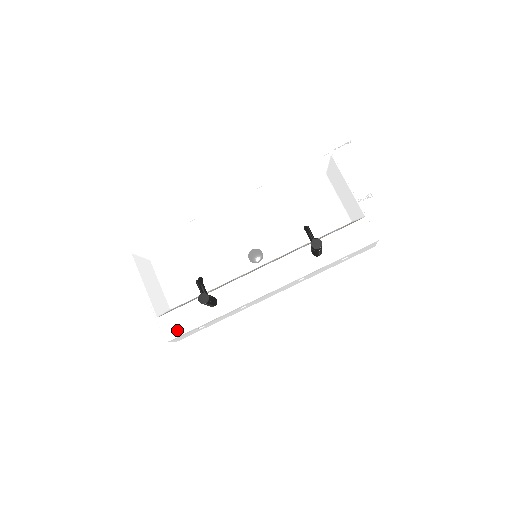
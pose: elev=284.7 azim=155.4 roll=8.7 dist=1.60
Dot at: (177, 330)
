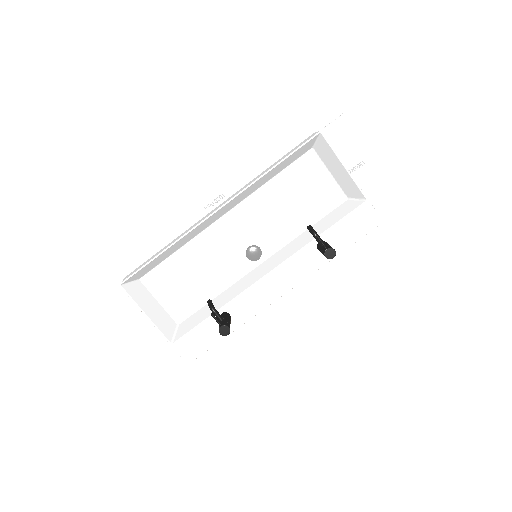
Dot at: (196, 351)
